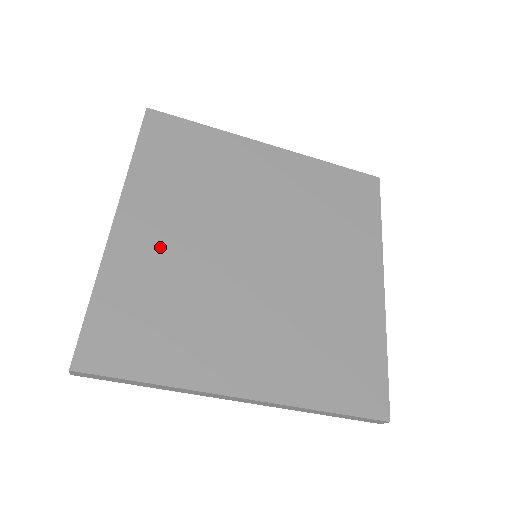
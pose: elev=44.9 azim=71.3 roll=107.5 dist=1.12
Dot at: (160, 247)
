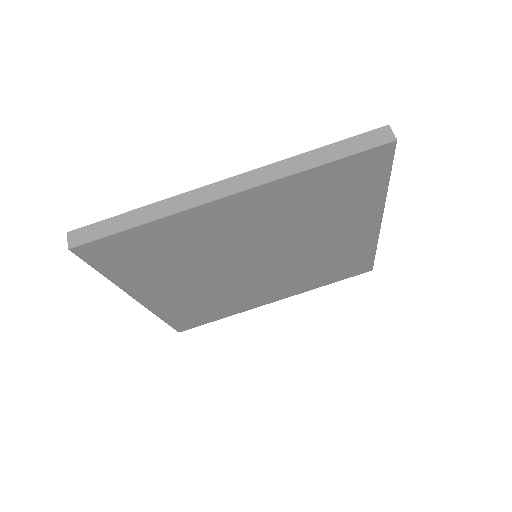
Dot at: occluded
